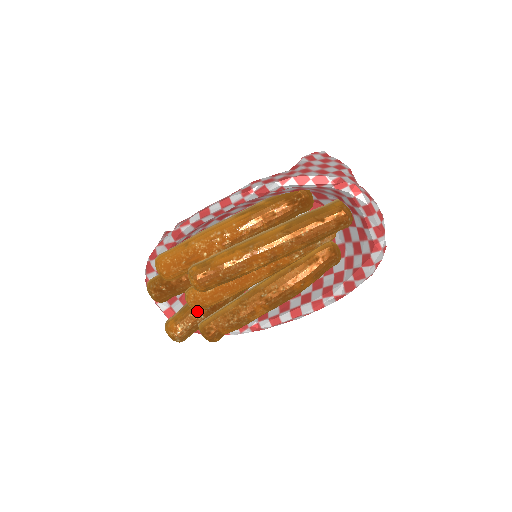
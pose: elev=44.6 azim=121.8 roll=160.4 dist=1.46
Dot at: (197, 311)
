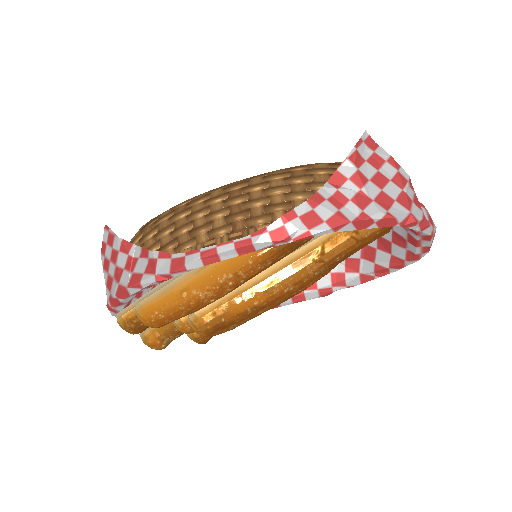
Dot at: occluded
